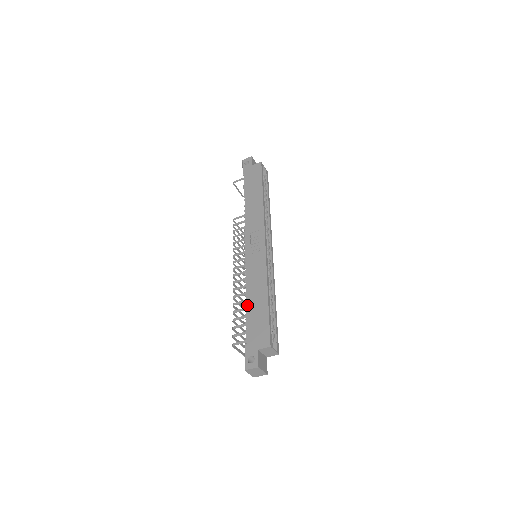
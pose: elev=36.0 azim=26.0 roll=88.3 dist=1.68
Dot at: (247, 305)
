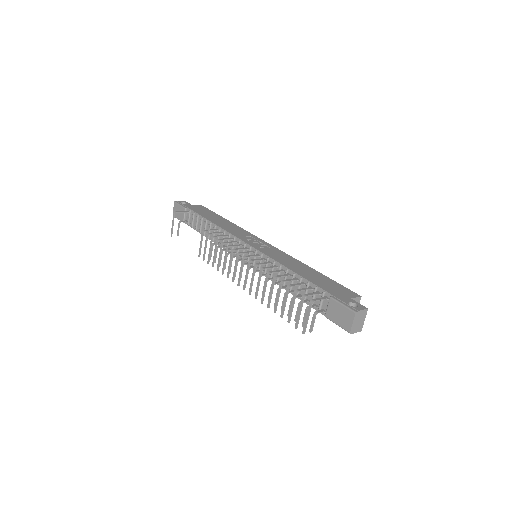
Dot at: (299, 274)
